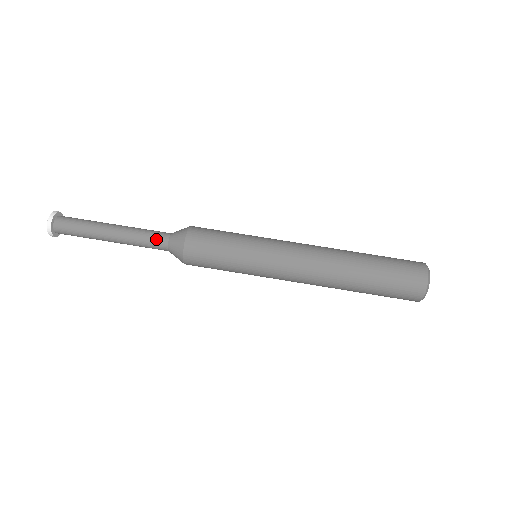
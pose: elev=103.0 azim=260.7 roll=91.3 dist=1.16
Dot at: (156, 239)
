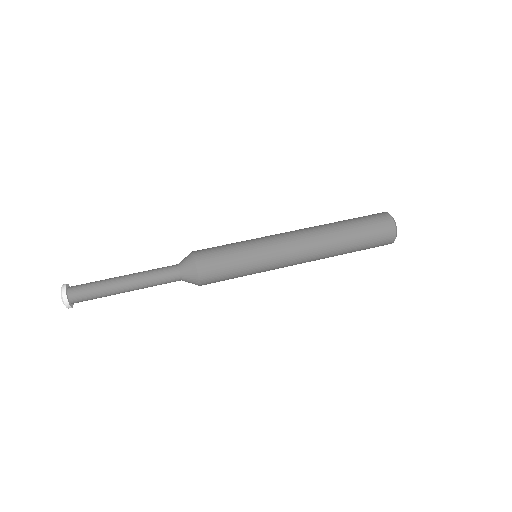
Dot at: (167, 270)
